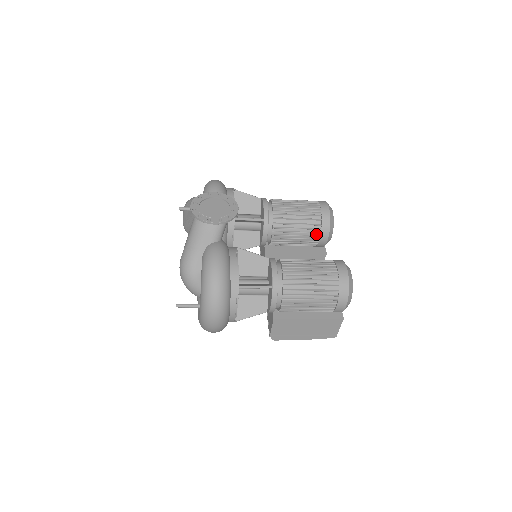
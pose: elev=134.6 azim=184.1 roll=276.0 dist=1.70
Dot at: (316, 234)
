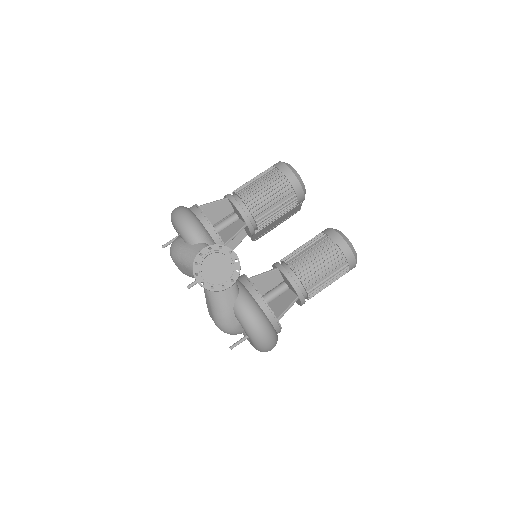
Dot at: (293, 203)
